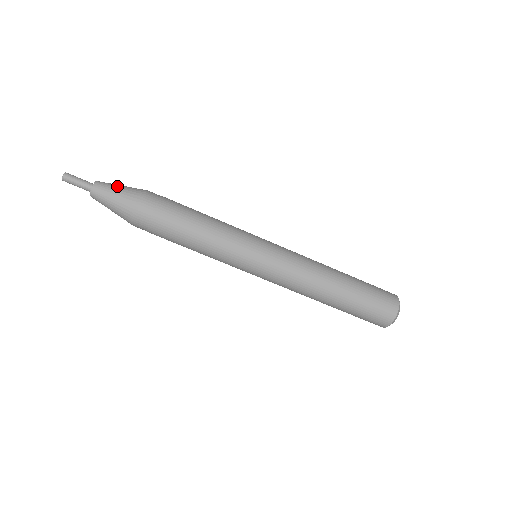
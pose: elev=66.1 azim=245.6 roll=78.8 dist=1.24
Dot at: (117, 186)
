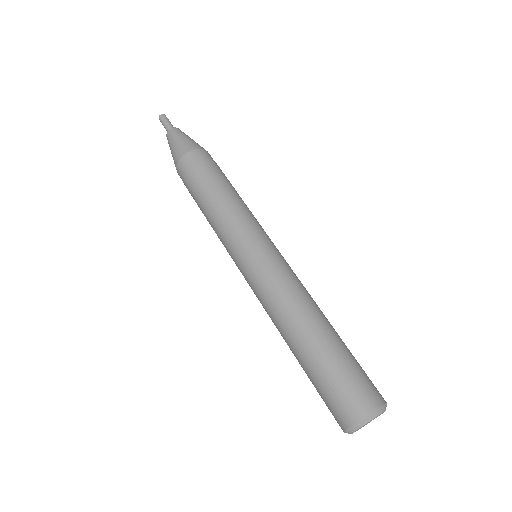
Dot at: occluded
